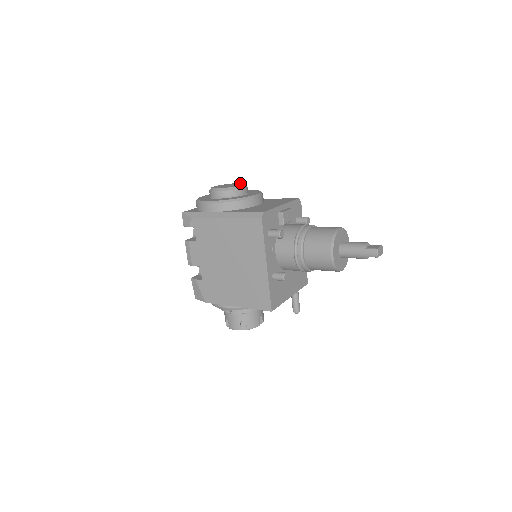
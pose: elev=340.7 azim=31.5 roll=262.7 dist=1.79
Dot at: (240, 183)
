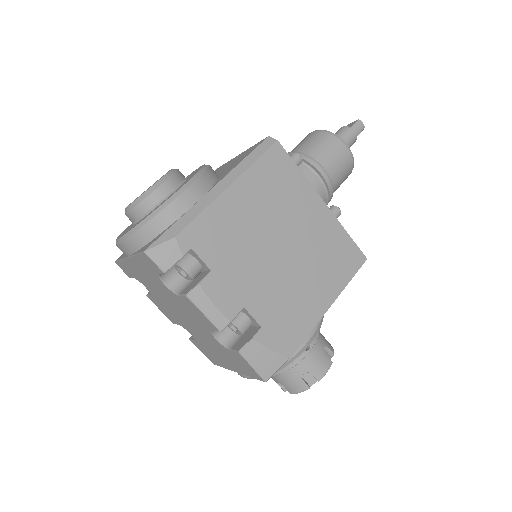
Dot at: (150, 186)
